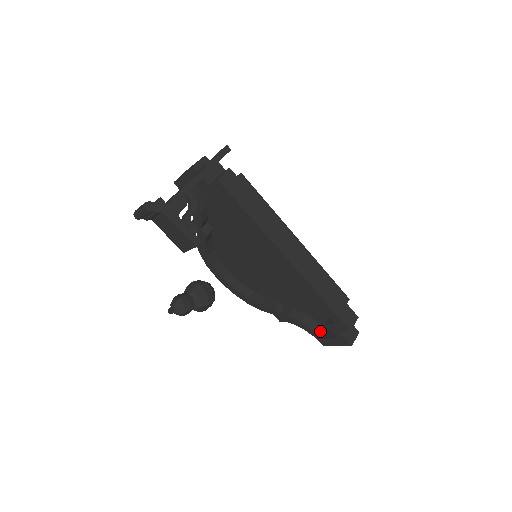
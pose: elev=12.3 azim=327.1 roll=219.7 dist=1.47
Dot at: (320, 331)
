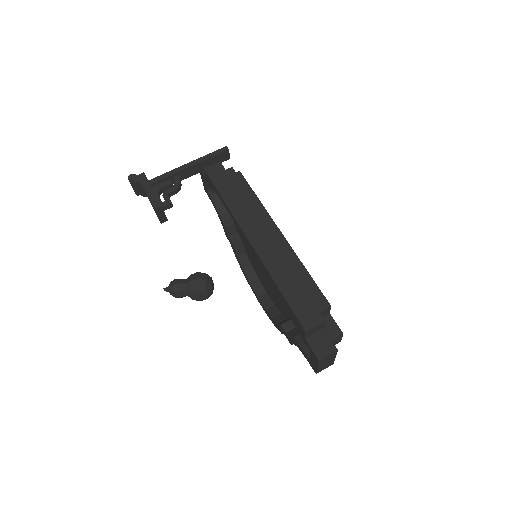
Dot at: occluded
